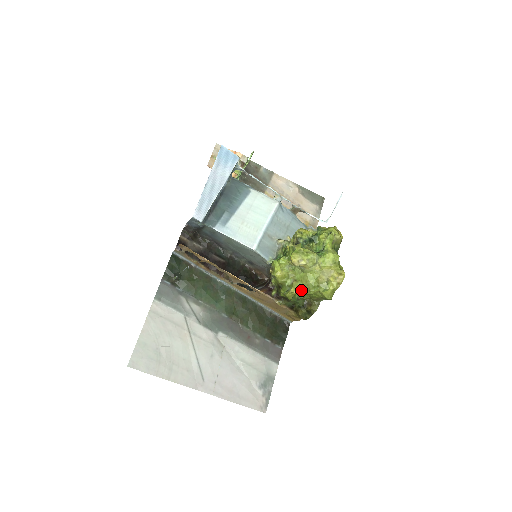
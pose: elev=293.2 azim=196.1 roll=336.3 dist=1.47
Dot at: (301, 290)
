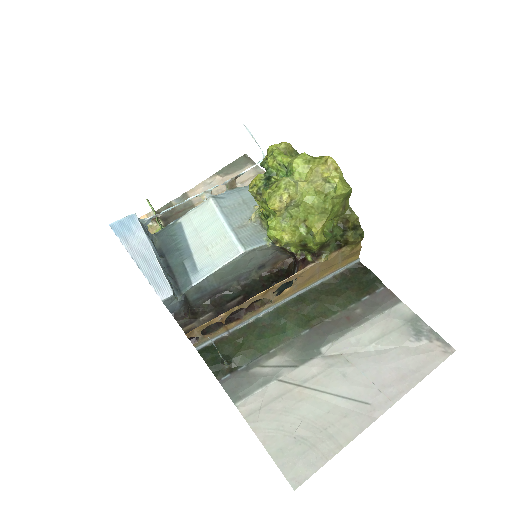
Dot at: (320, 220)
